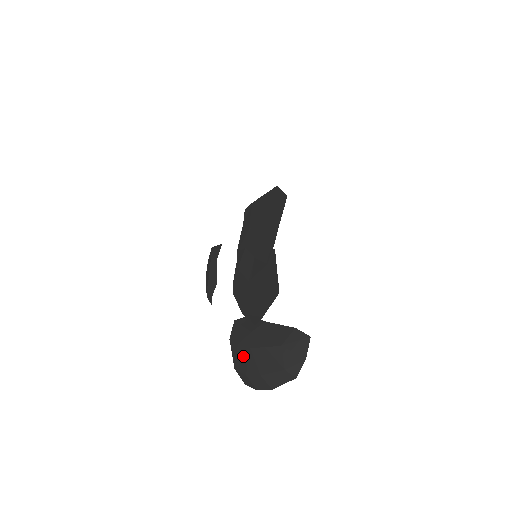
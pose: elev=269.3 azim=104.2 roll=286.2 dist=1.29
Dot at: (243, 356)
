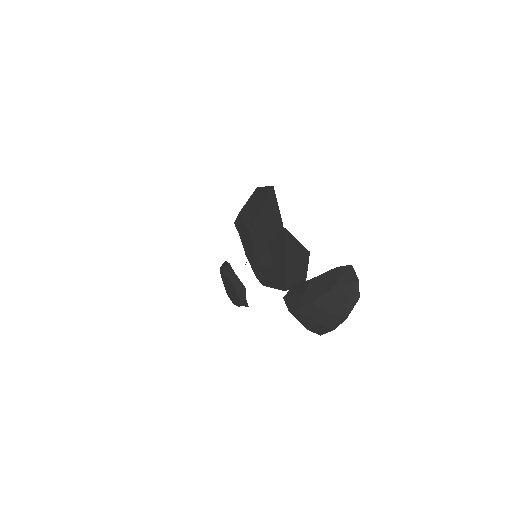
Dot at: (309, 313)
